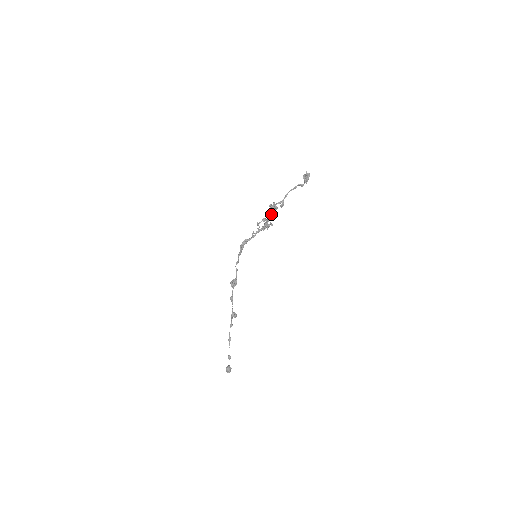
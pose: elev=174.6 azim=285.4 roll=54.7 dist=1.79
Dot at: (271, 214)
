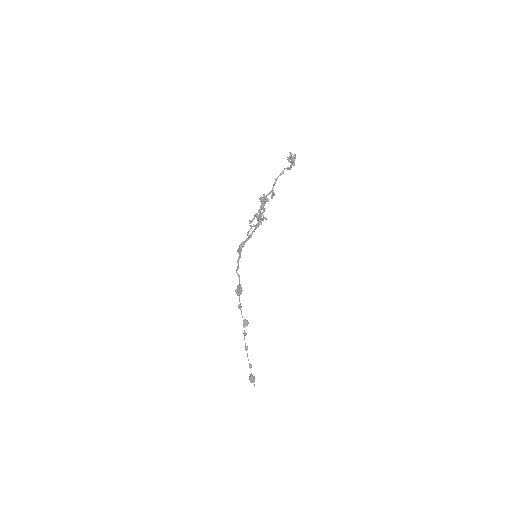
Dot at: (262, 208)
